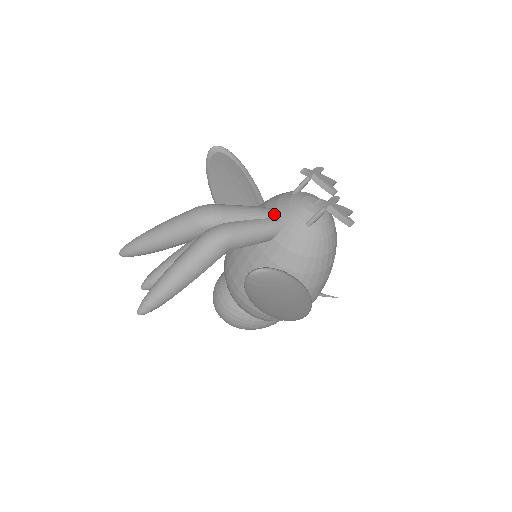
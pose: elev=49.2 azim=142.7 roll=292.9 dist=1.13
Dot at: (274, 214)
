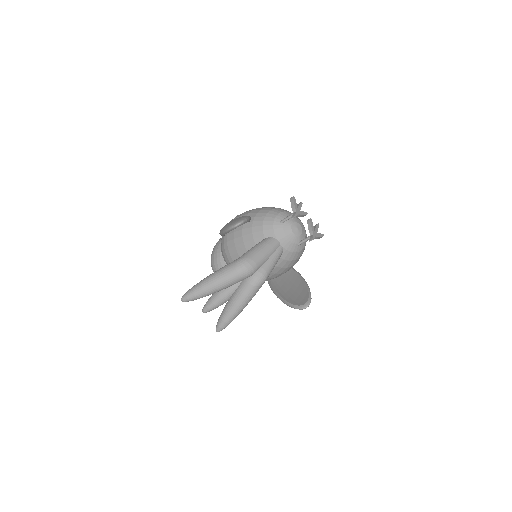
Dot at: (278, 245)
